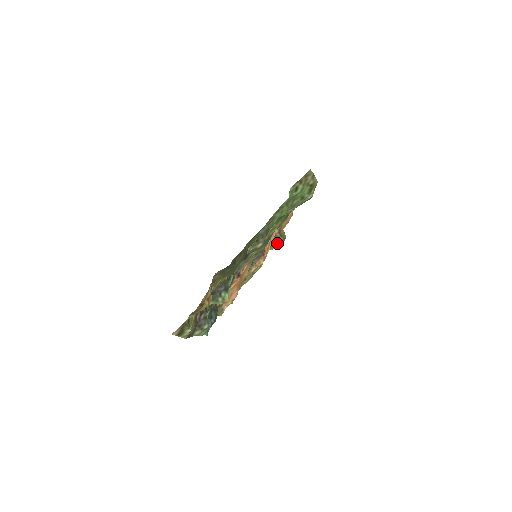
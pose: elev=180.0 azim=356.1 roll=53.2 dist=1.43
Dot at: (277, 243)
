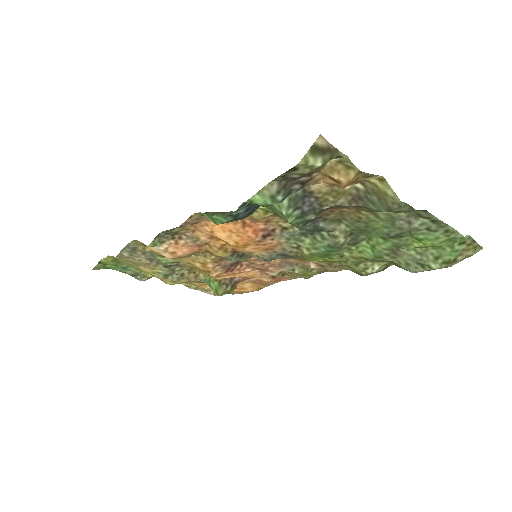
Dot at: (221, 286)
